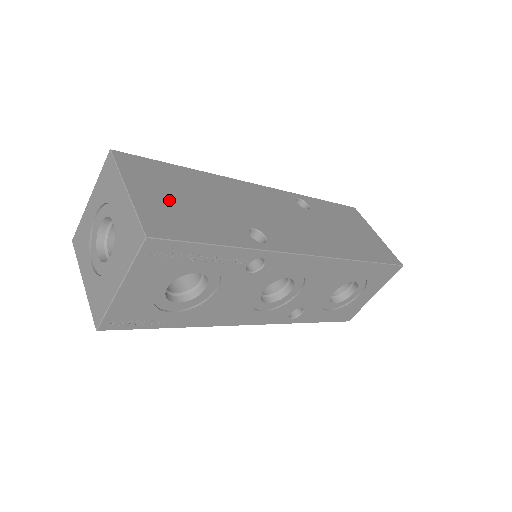
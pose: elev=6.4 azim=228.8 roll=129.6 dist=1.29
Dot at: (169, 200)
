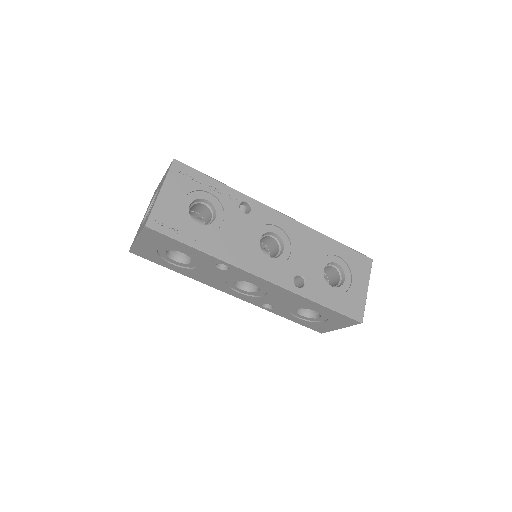
Dot at: occluded
